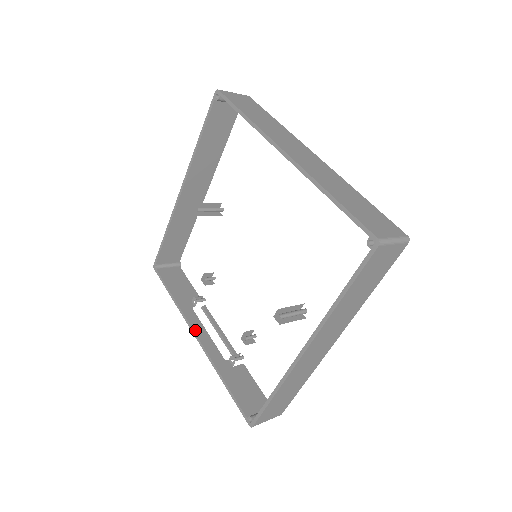
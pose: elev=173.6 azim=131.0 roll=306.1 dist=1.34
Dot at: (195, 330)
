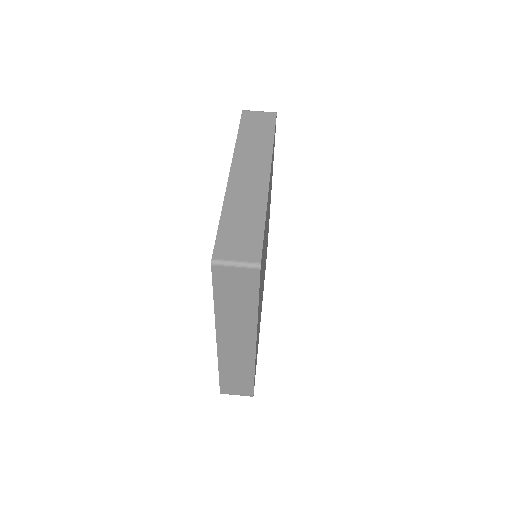
Dot at: occluded
